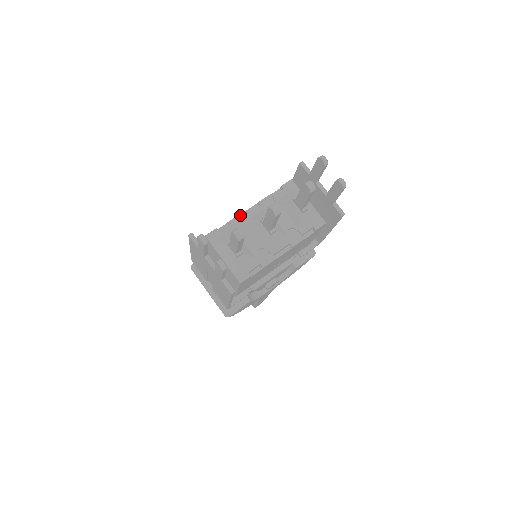
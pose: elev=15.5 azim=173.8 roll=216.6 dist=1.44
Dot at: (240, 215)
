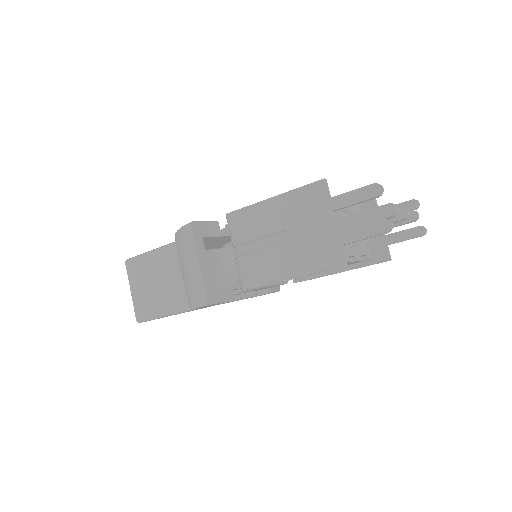
Dot at: occluded
